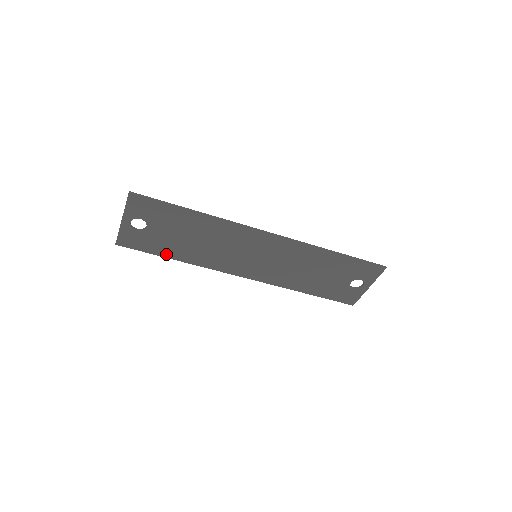
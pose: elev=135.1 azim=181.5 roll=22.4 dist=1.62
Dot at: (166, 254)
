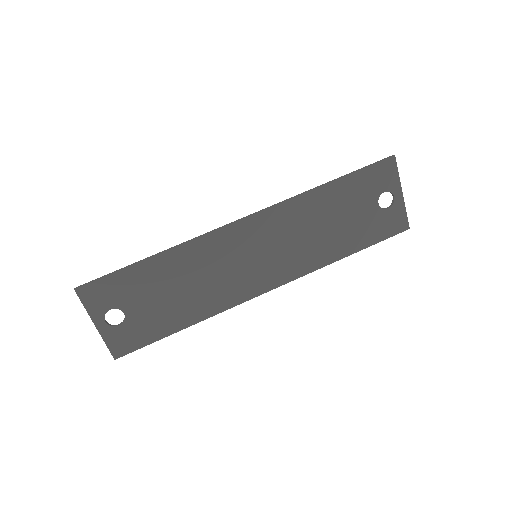
Dot at: (170, 329)
